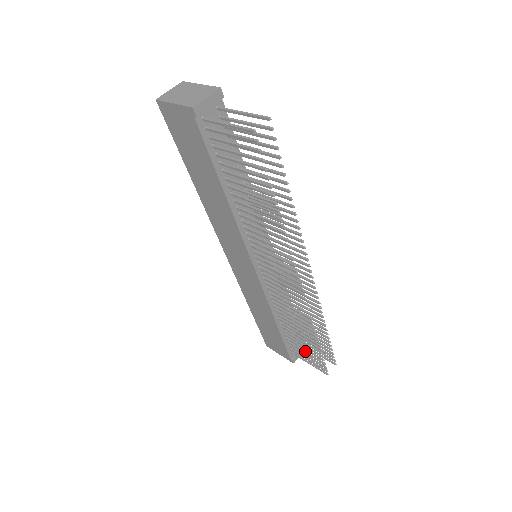
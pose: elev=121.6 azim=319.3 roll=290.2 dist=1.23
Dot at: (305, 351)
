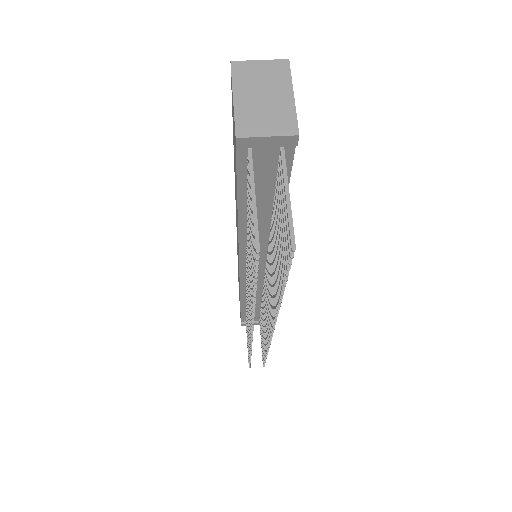
Dot at: occluded
